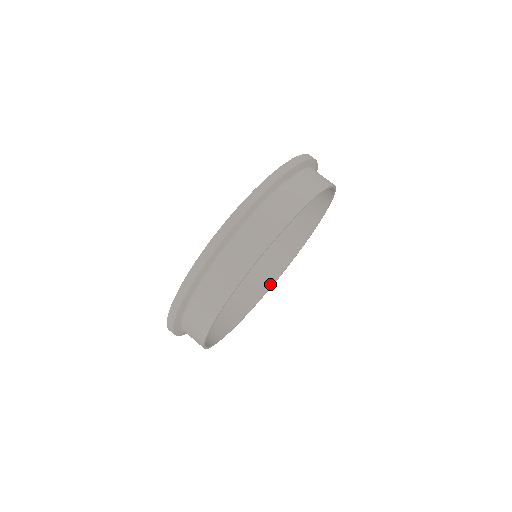
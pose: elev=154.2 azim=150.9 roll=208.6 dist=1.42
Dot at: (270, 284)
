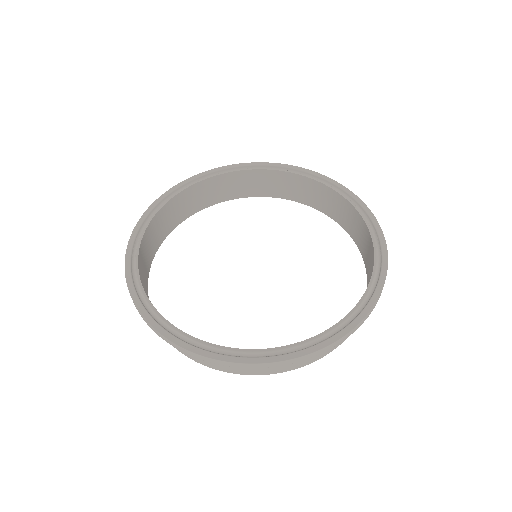
Dot at: (304, 202)
